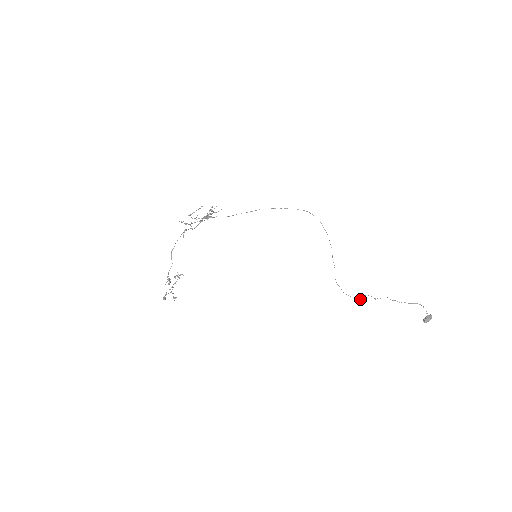
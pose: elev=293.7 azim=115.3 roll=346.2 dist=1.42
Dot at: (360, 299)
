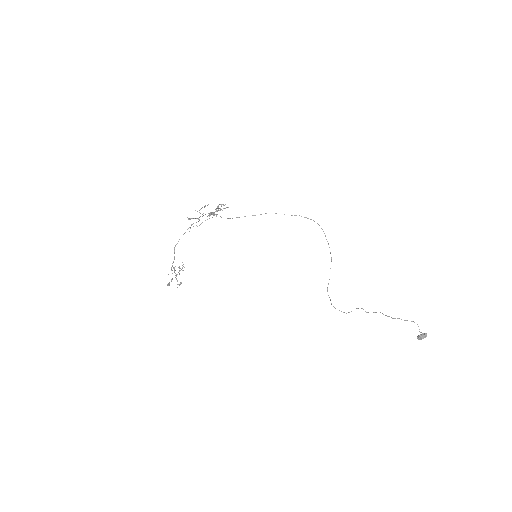
Dot at: occluded
